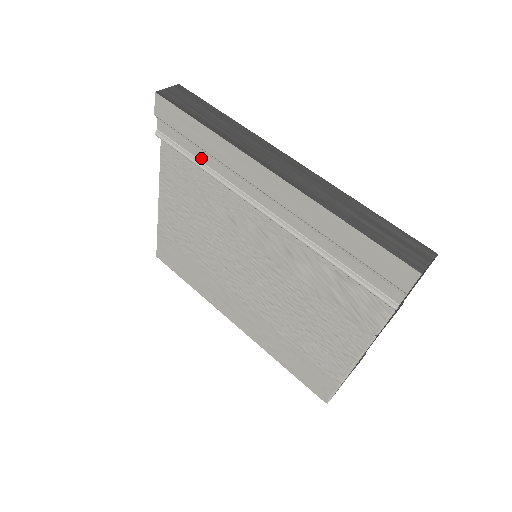
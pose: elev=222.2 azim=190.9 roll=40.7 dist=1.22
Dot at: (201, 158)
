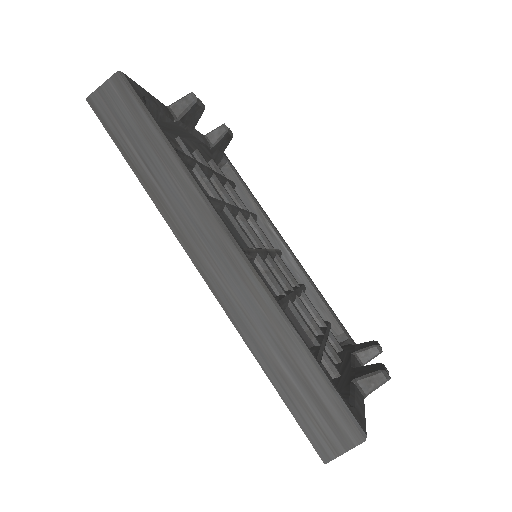
Dot at: occluded
